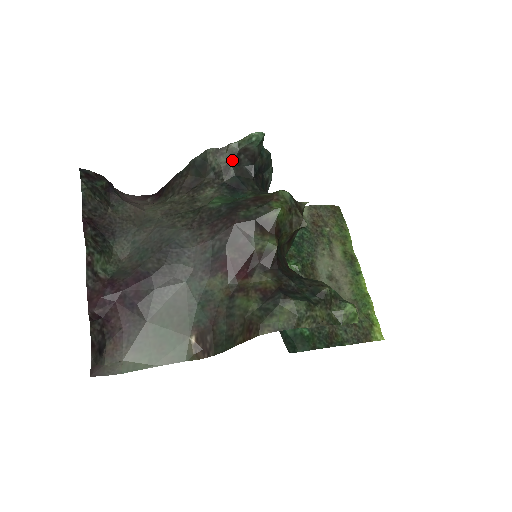
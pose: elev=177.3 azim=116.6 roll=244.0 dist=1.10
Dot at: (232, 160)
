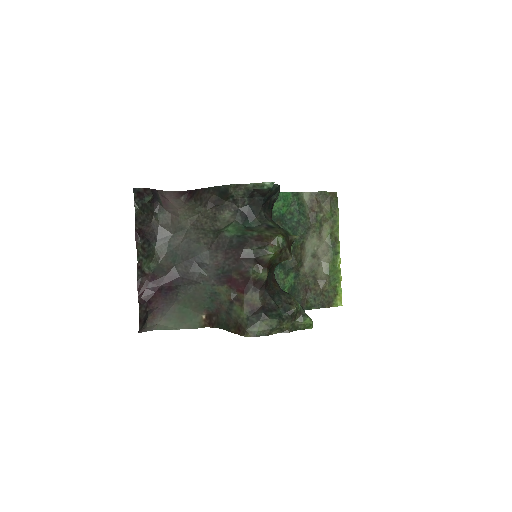
Dot at: (247, 194)
